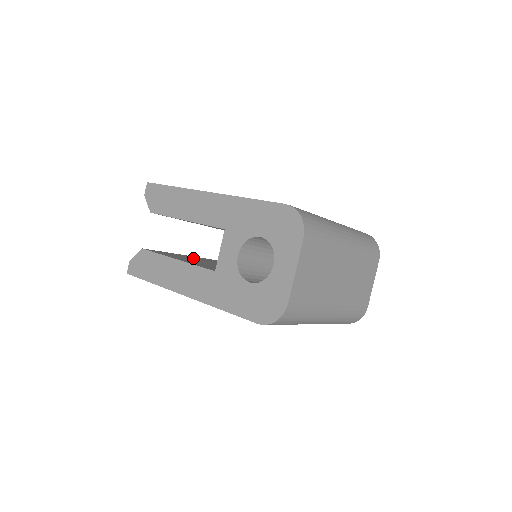
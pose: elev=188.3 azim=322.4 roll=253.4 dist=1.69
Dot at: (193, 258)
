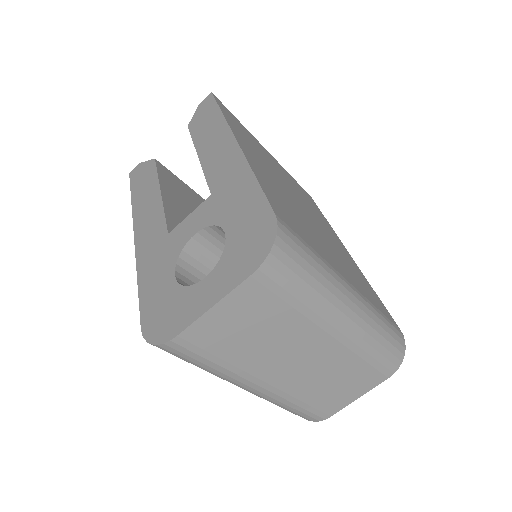
Dot at: occluded
